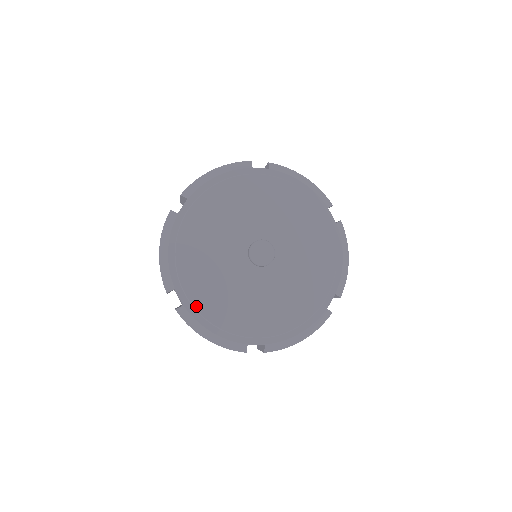
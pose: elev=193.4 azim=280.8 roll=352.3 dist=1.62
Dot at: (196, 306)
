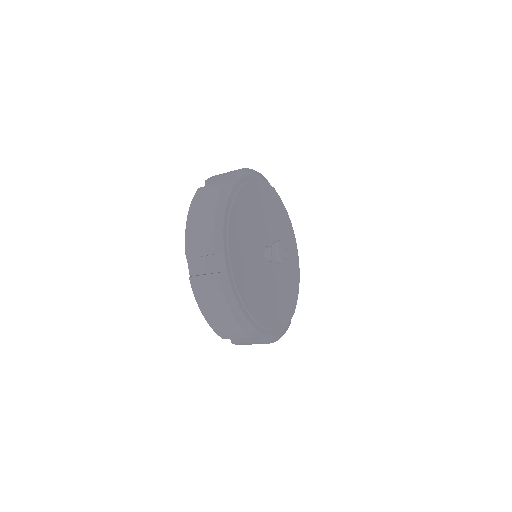
Dot at: (235, 277)
